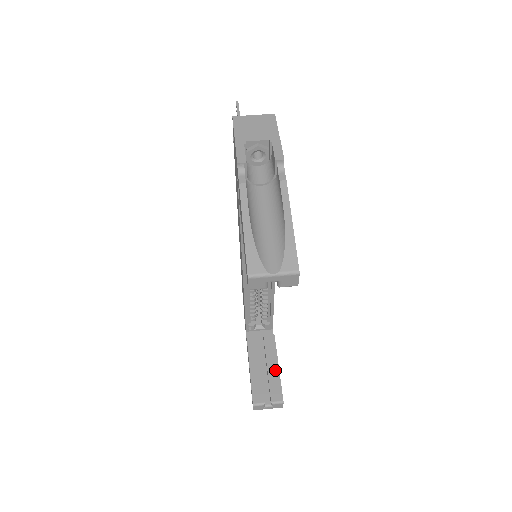
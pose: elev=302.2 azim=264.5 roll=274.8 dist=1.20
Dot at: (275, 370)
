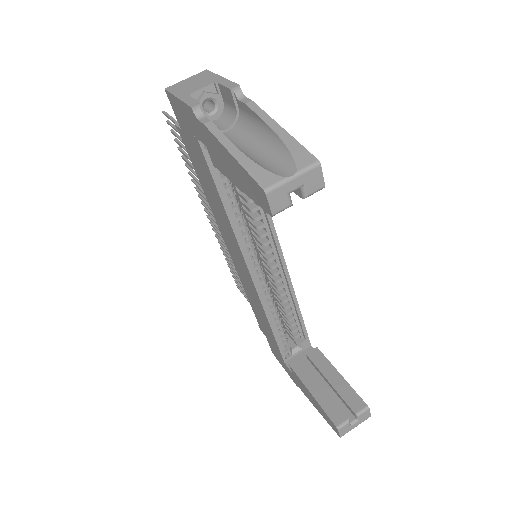
Dot at: (339, 380)
